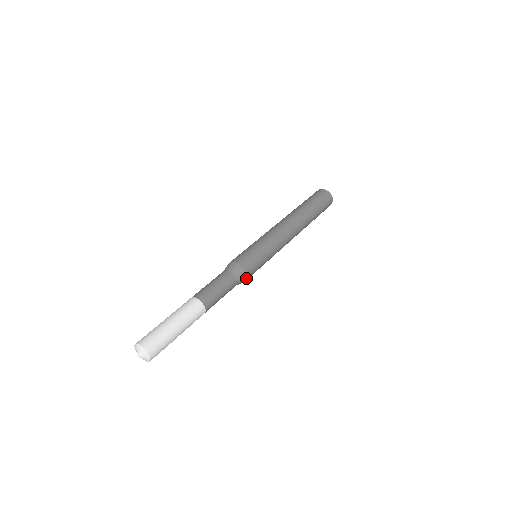
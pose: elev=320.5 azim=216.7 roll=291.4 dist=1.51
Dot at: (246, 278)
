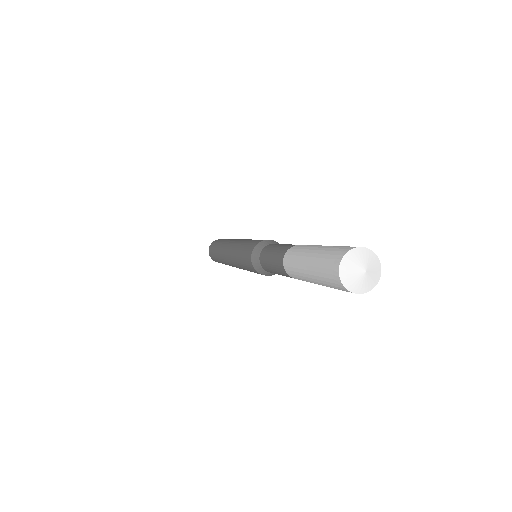
Dot at: occluded
